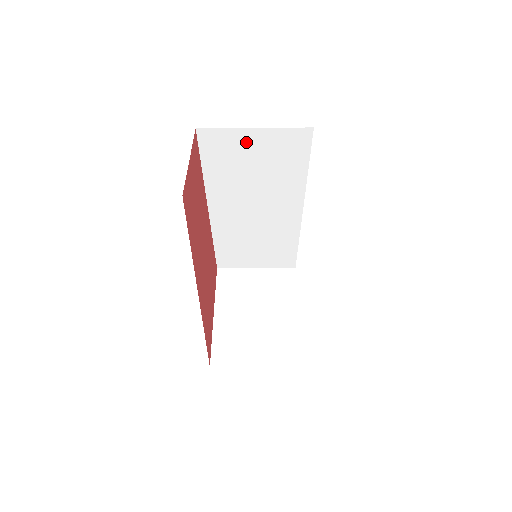
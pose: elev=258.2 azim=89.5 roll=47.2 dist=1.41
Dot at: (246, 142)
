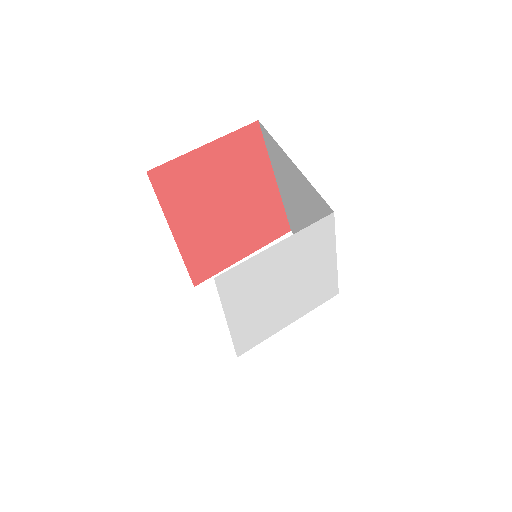
Dot at: (291, 167)
